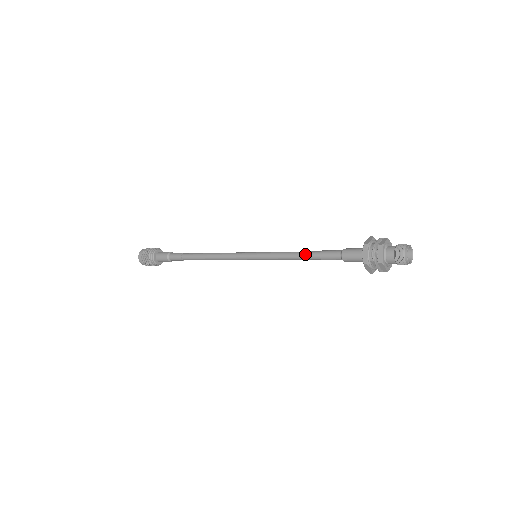
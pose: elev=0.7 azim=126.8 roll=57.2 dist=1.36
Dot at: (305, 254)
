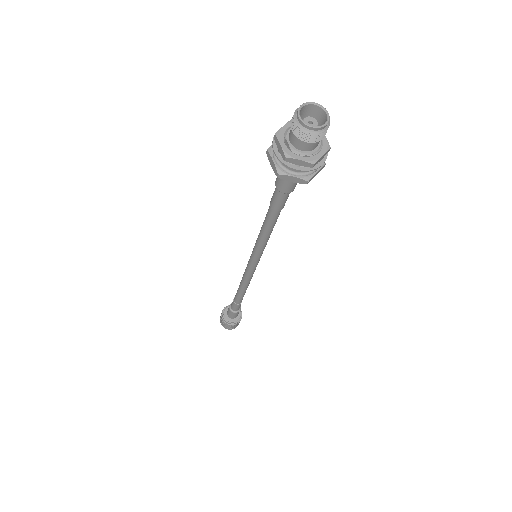
Dot at: occluded
